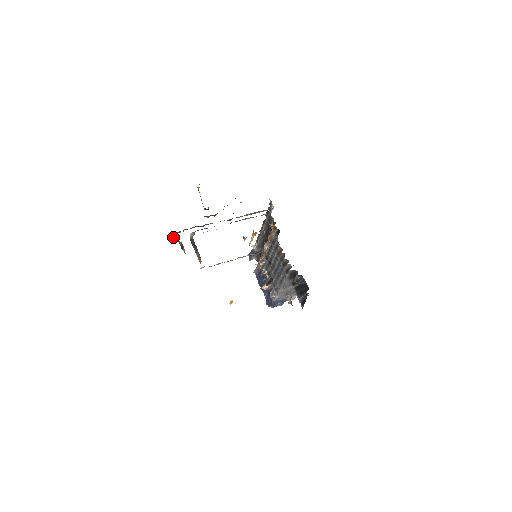
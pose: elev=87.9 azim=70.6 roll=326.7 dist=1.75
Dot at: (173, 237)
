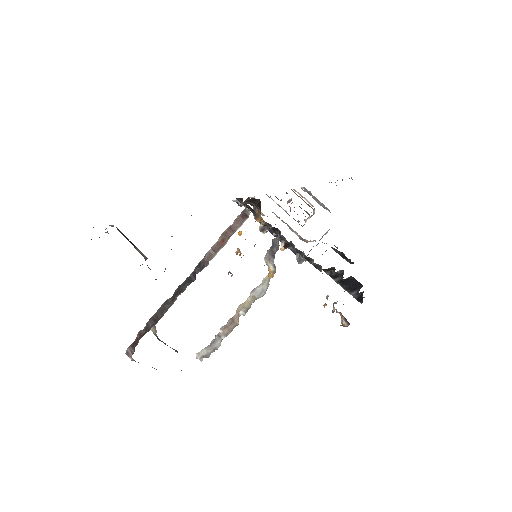
Dot at: occluded
